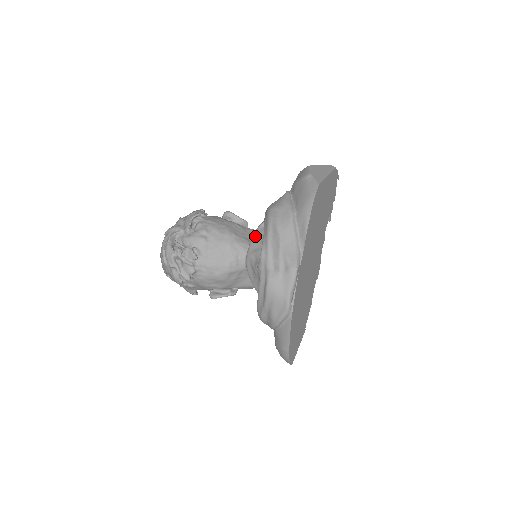
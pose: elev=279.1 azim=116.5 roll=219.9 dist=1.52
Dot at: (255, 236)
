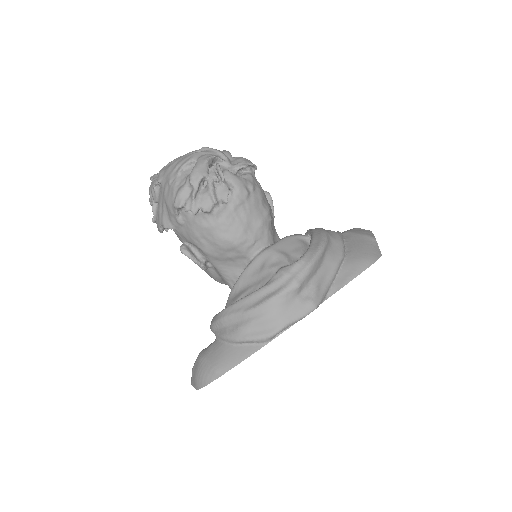
Dot at: (289, 240)
